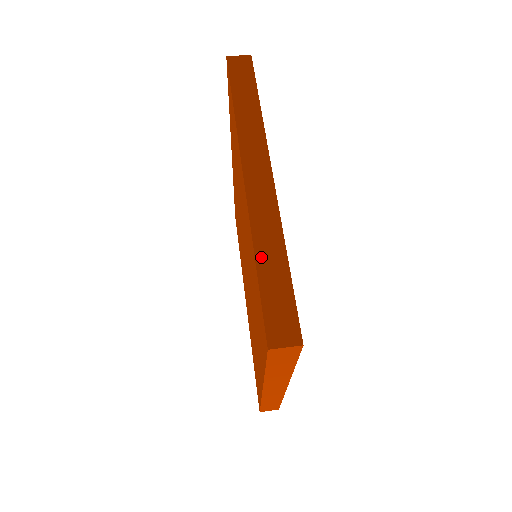
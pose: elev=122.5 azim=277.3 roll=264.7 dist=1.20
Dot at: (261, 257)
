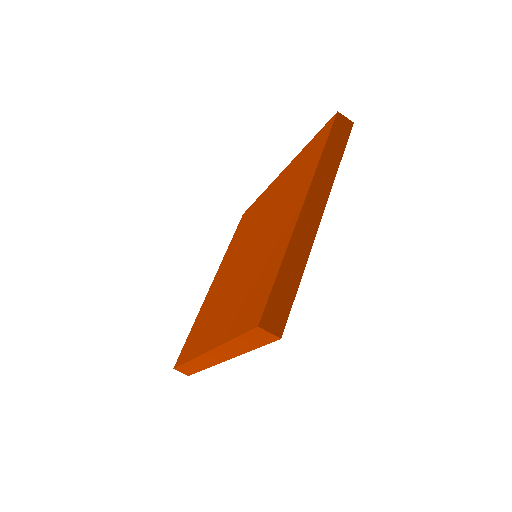
Dot at: (286, 264)
